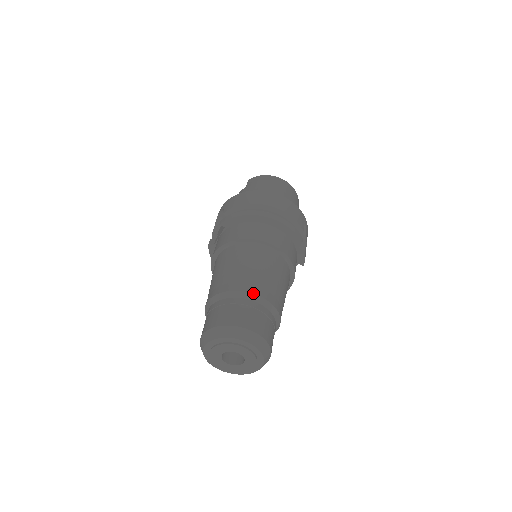
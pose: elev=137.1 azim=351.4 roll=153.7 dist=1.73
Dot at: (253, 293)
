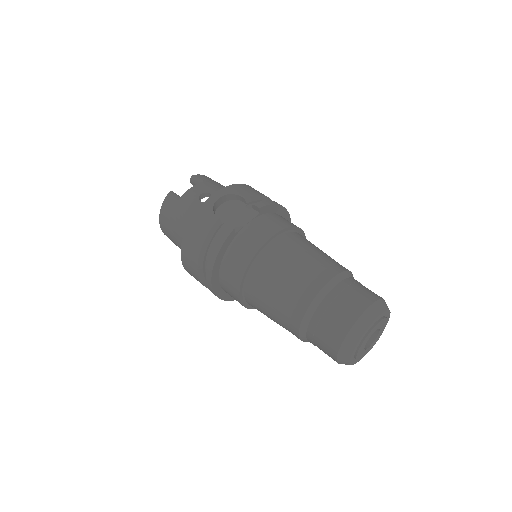
Dot at: occluded
